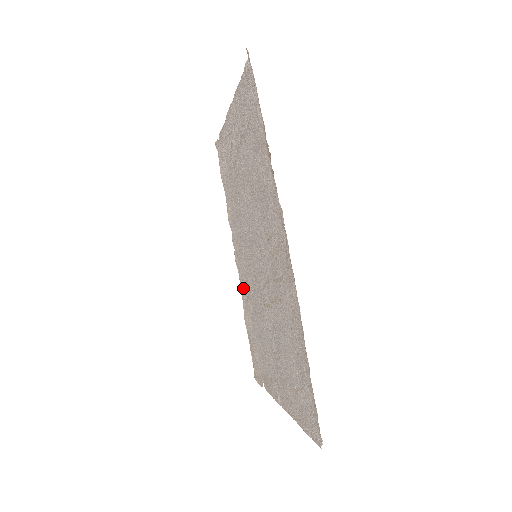
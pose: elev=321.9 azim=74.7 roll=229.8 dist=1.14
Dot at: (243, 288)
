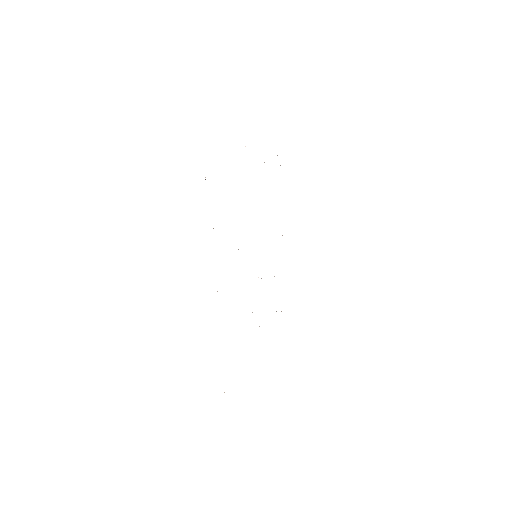
Dot at: occluded
